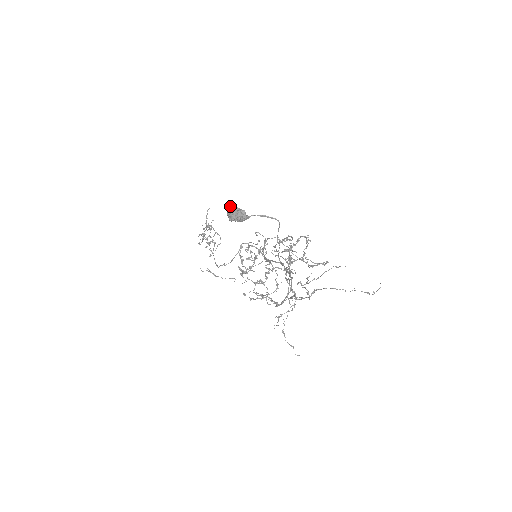
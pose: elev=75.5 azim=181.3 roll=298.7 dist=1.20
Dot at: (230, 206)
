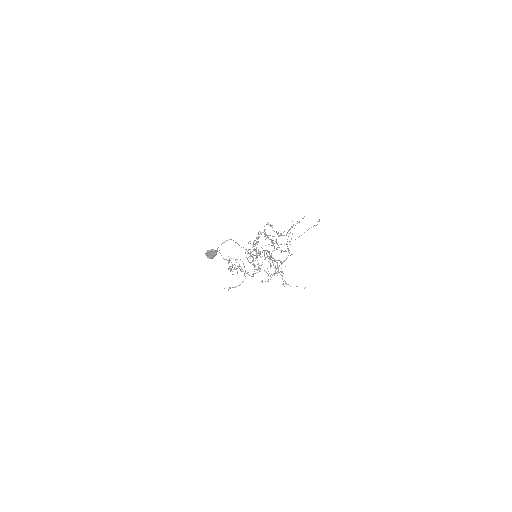
Dot at: (206, 253)
